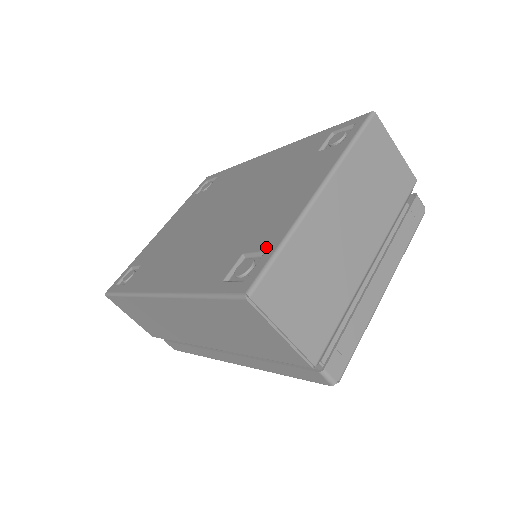
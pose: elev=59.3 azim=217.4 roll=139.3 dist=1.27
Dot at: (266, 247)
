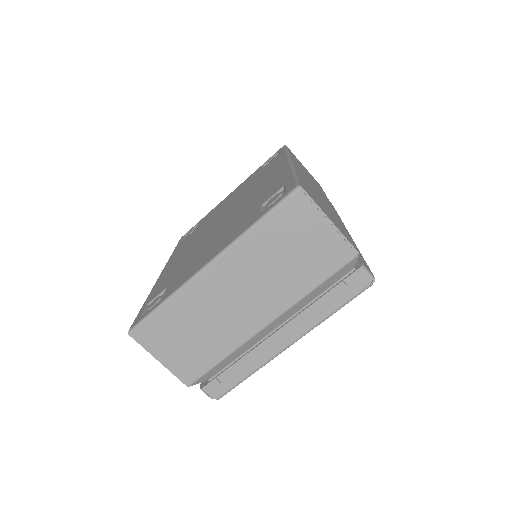
Dot at: (163, 296)
